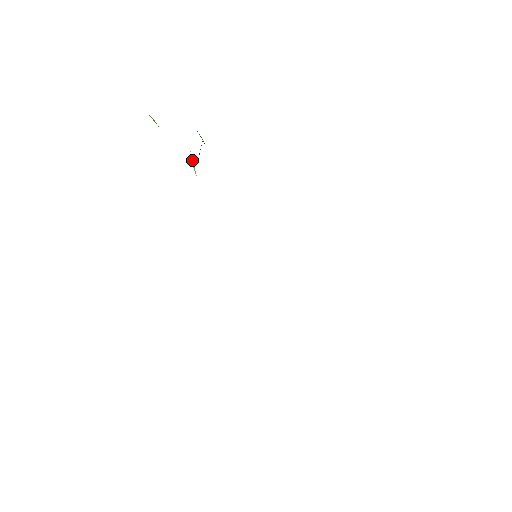
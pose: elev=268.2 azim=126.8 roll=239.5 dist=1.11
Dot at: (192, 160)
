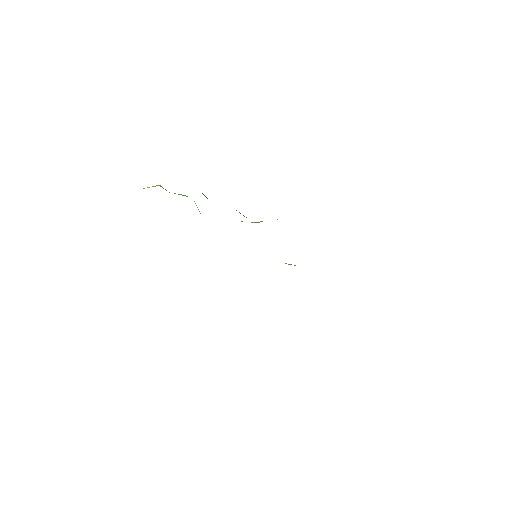
Dot at: (197, 207)
